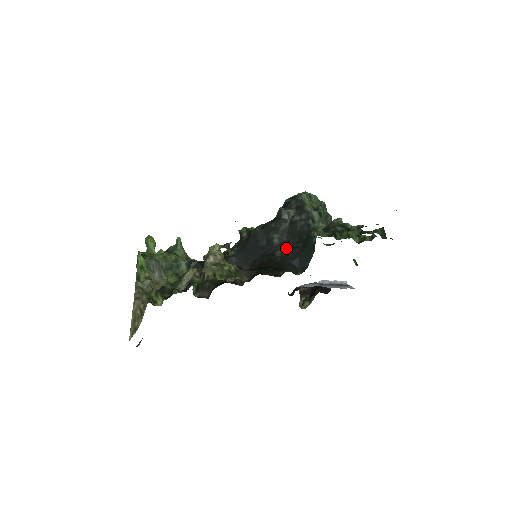
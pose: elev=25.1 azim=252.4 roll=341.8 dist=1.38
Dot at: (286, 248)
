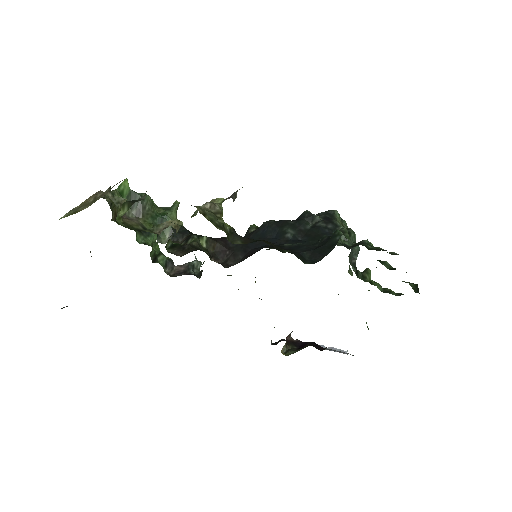
Dot at: occluded
